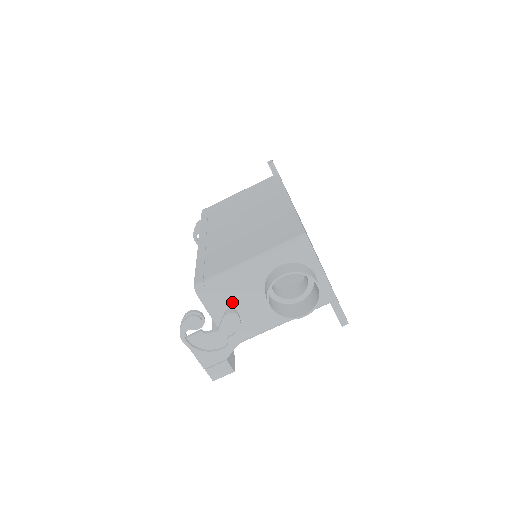
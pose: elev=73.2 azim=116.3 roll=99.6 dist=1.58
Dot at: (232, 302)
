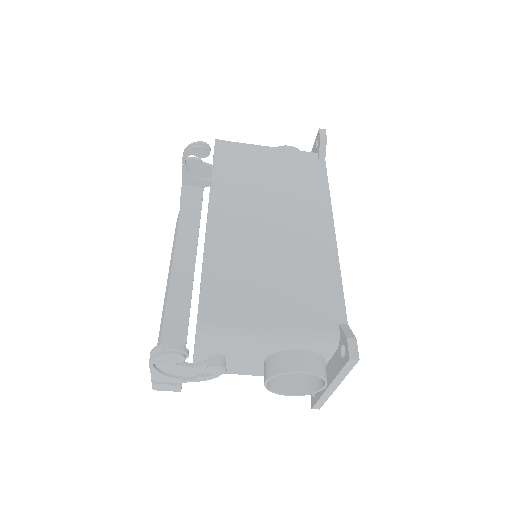
Dot at: (227, 351)
